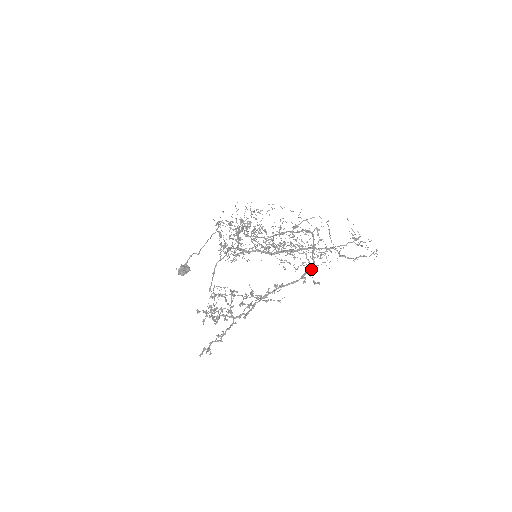
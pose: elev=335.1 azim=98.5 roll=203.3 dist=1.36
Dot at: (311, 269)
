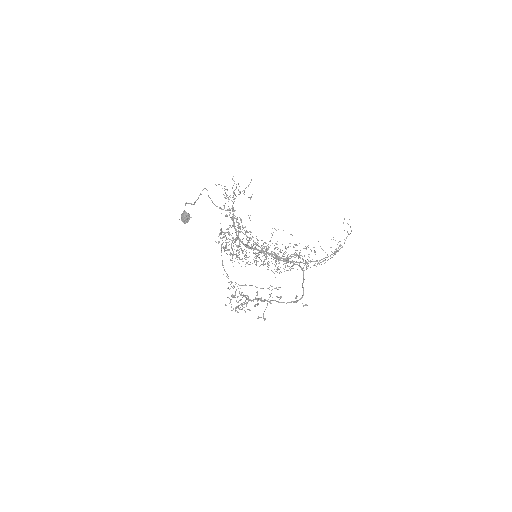
Dot at: occluded
